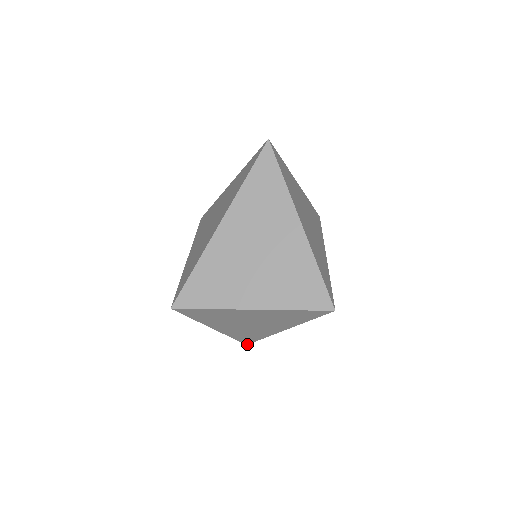
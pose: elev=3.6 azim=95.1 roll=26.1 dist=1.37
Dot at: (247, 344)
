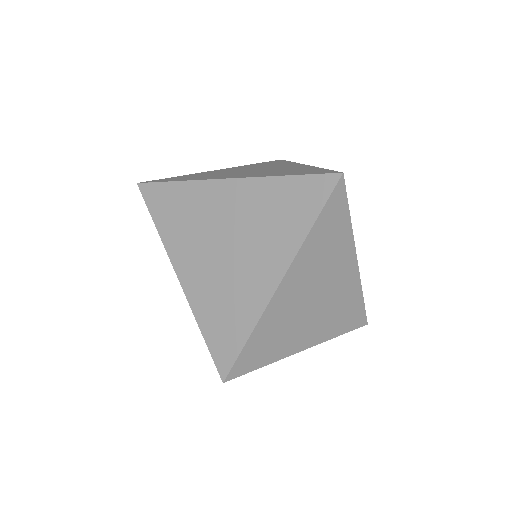
Dot at: occluded
